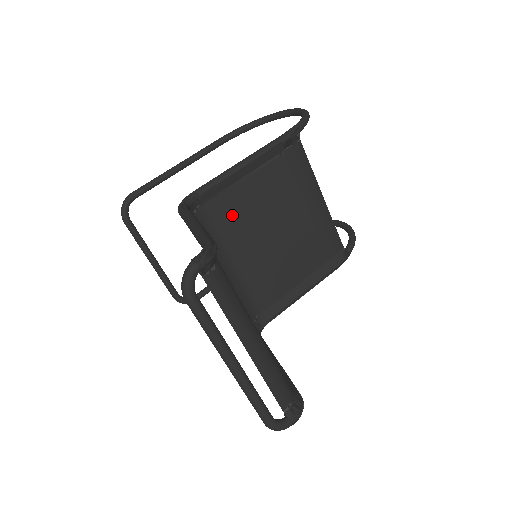
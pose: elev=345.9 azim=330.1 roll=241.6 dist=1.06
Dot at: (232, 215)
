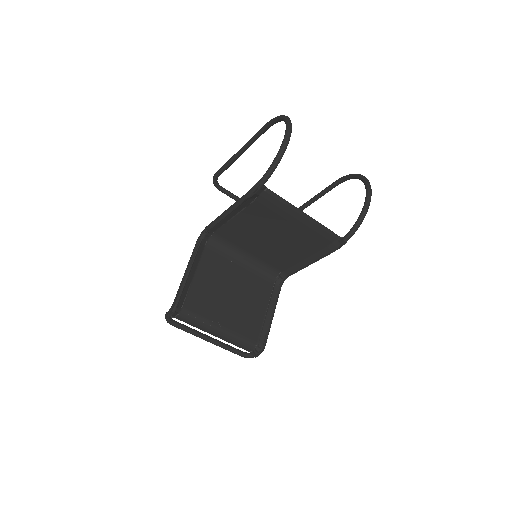
Dot at: (237, 233)
